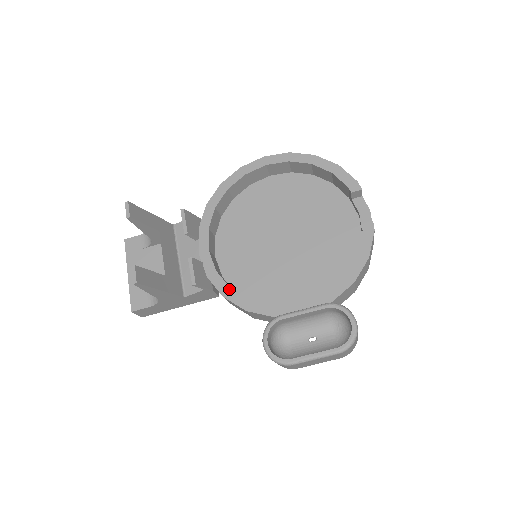
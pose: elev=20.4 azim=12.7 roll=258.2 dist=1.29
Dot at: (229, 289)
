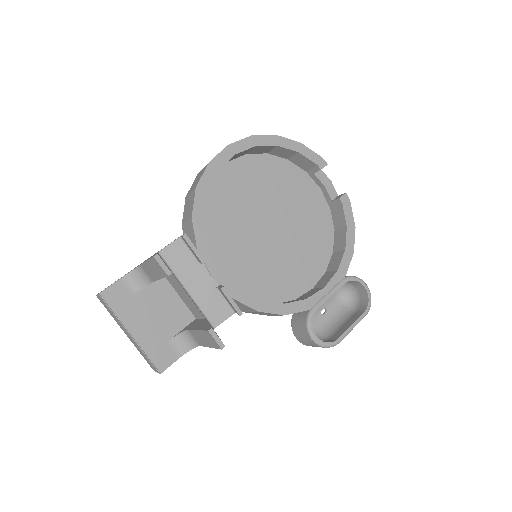
Dot at: (260, 302)
